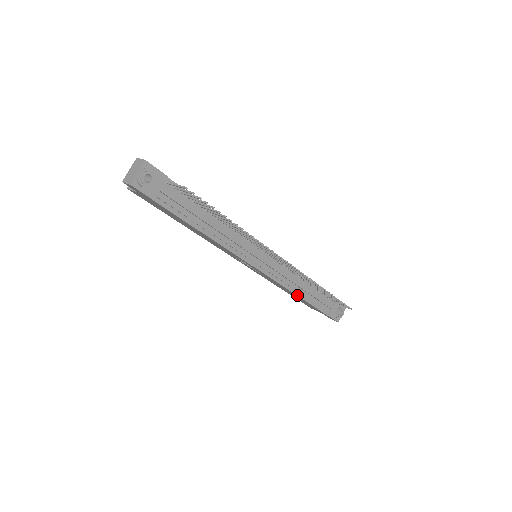
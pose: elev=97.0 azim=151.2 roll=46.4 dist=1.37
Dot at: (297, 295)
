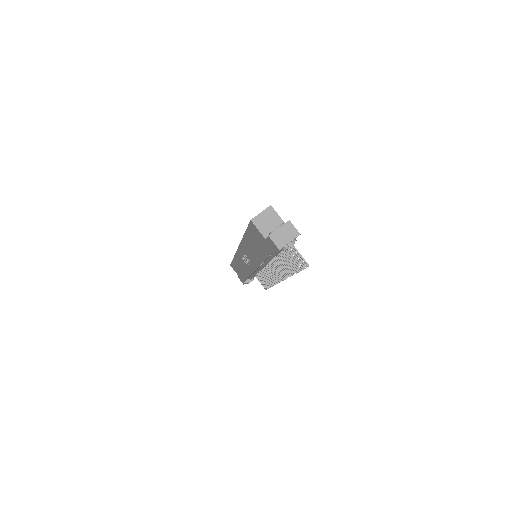
Dot at: occluded
